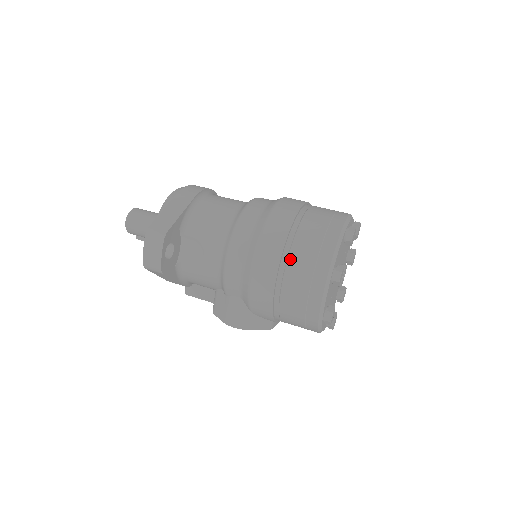
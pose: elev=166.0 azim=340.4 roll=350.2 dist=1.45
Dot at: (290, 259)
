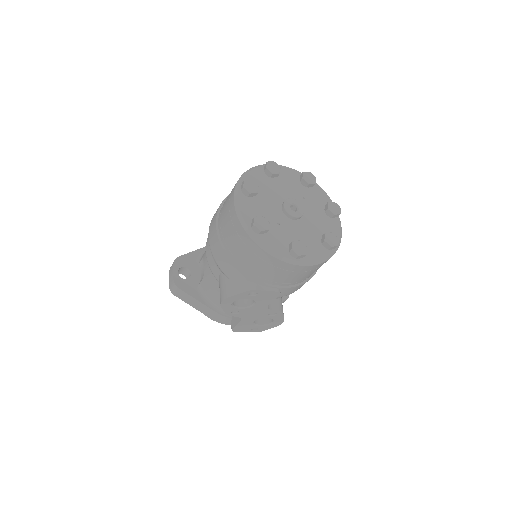
Dot at: (223, 206)
